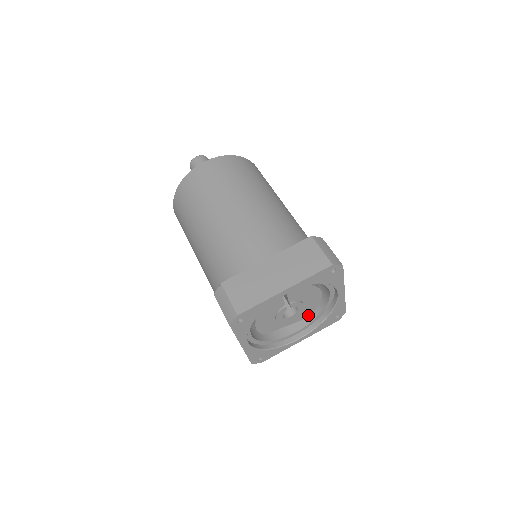
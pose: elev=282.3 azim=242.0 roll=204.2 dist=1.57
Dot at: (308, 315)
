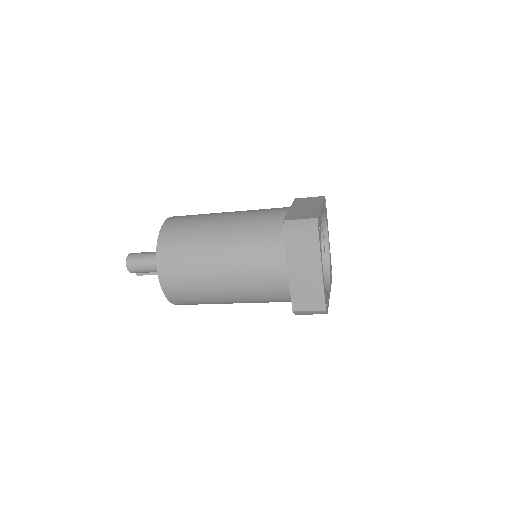
Dot at: occluded
